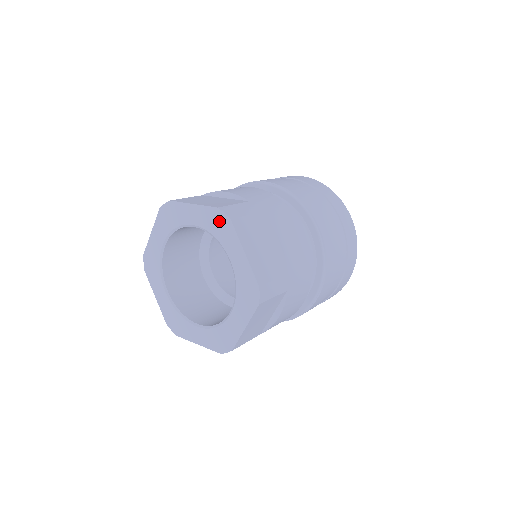
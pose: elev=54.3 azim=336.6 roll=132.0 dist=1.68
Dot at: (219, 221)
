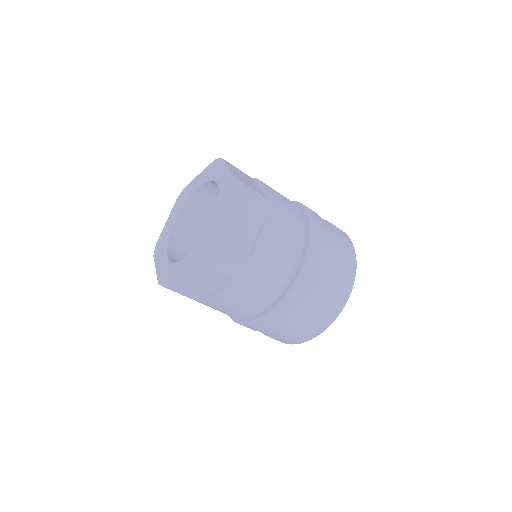
Dot at: (214, 166)
